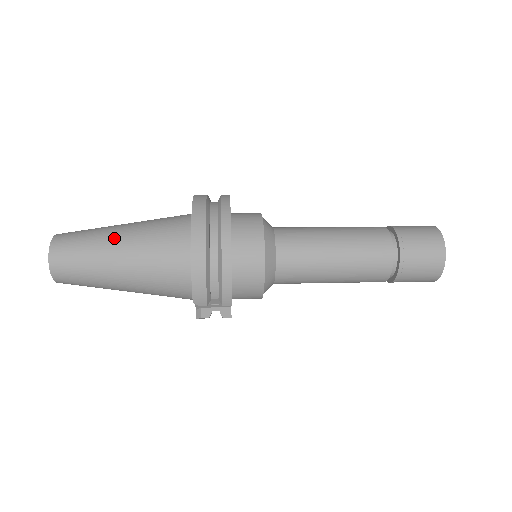
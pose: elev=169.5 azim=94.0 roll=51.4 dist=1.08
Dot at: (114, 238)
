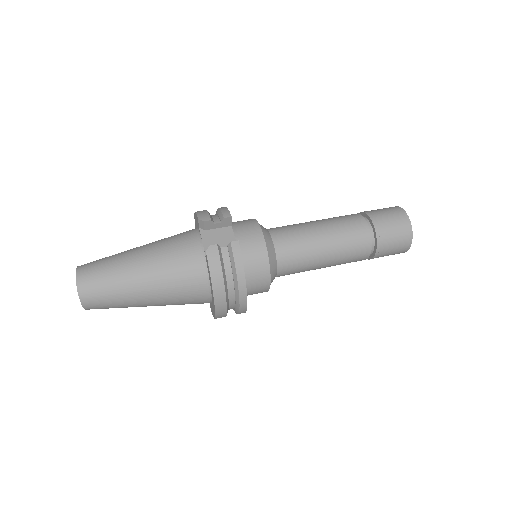
Dot at: (142, 302)
